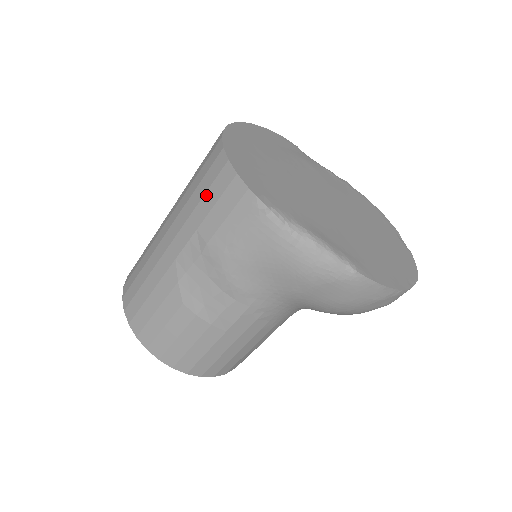
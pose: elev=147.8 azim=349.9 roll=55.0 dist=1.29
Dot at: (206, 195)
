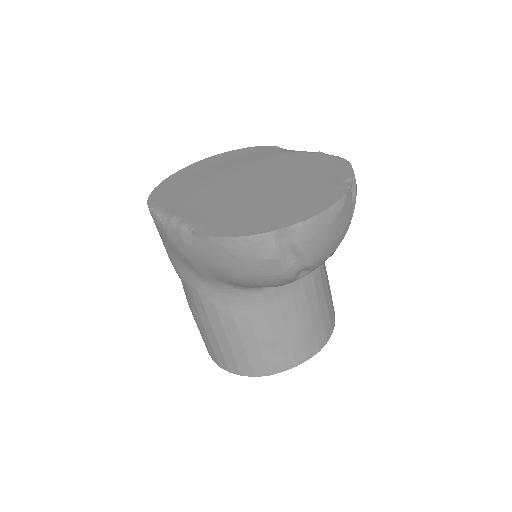
Dot at: occluded
